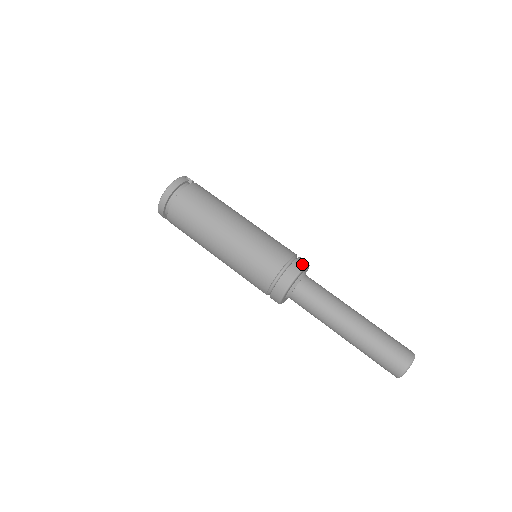
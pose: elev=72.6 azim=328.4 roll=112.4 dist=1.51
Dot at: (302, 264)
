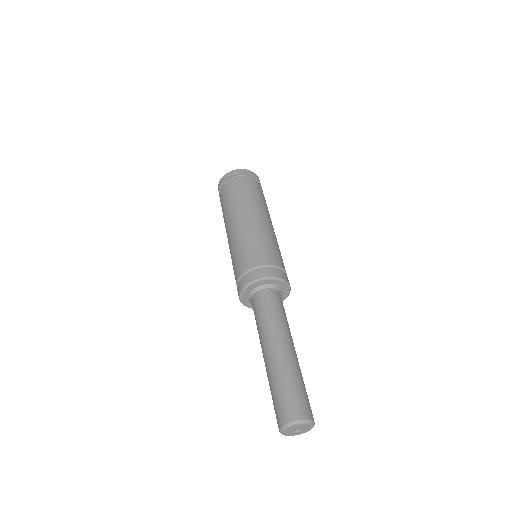
Dot at: (288, 281)
